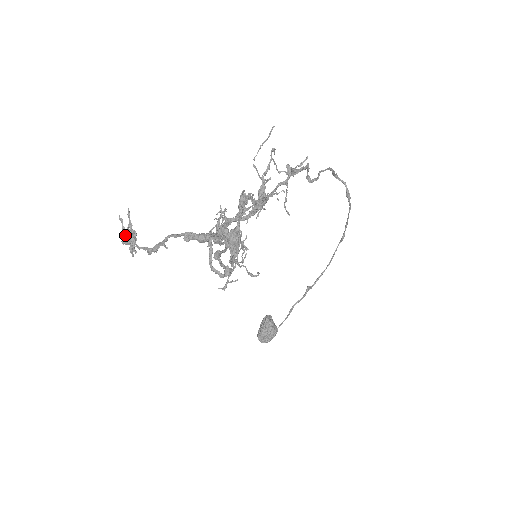
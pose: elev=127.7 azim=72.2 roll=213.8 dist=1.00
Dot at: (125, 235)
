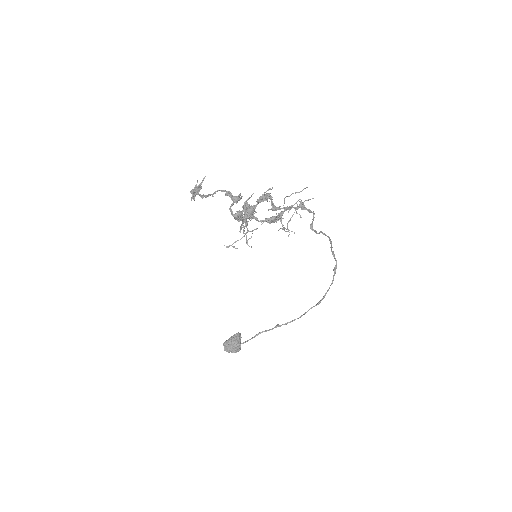
Dot at: occluded
